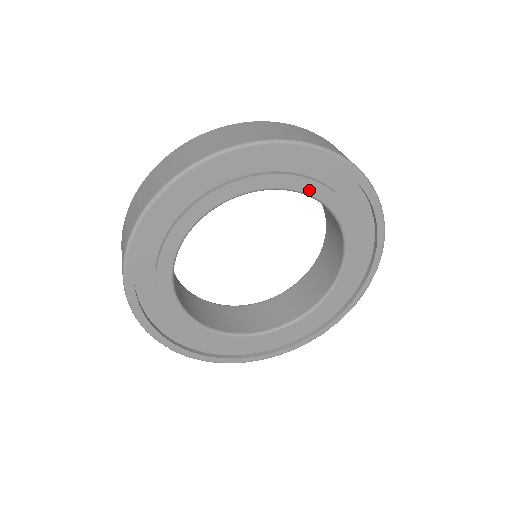
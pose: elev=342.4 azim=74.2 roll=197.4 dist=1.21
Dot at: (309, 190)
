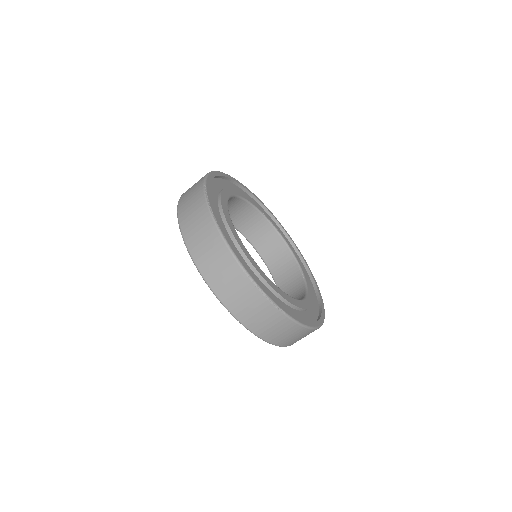
Dot at: (247, 199)
